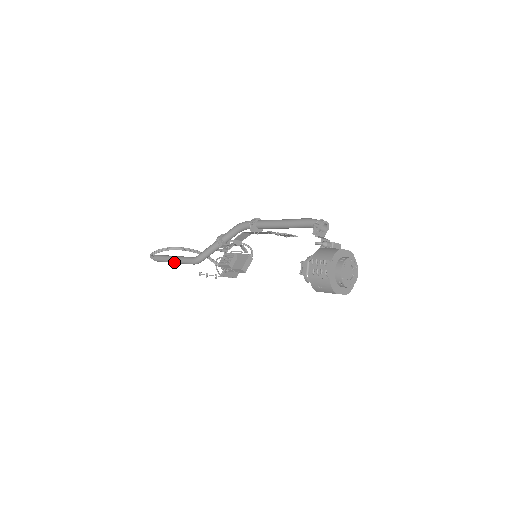
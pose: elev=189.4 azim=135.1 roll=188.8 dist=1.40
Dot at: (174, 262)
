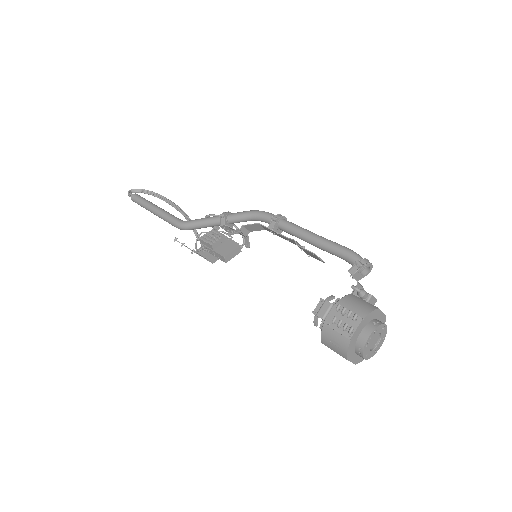
Dot at: (155, 213)
